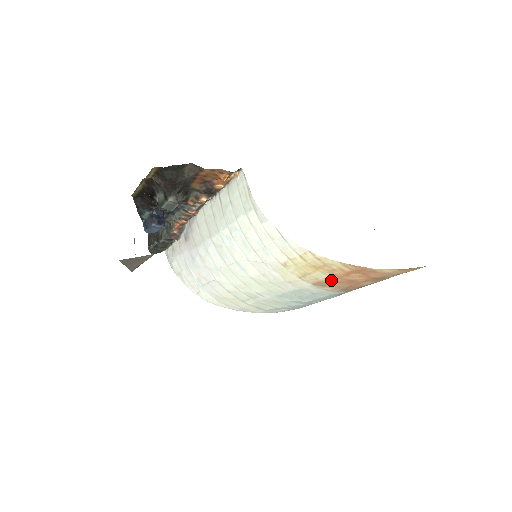
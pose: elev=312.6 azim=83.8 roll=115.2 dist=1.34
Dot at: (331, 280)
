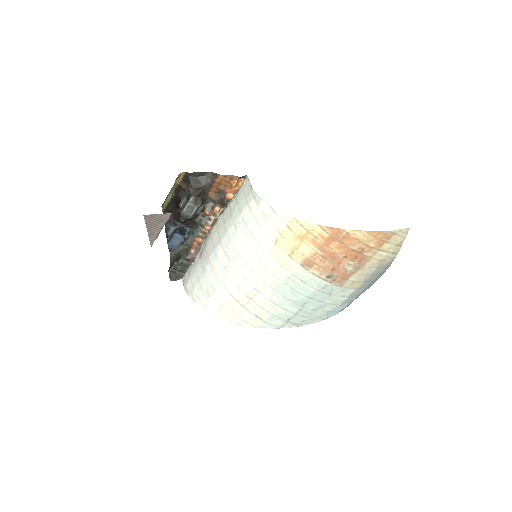
Dot at: (315, 255)
